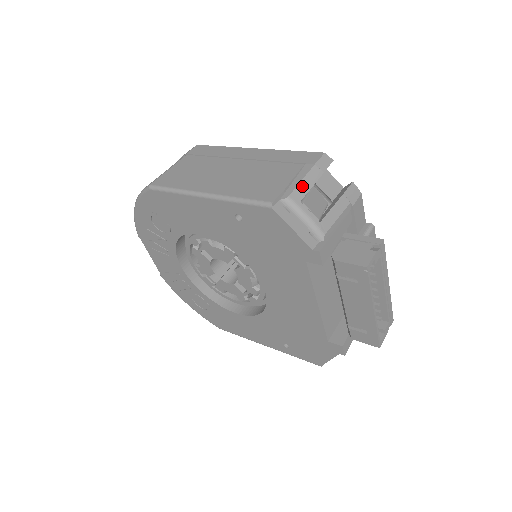
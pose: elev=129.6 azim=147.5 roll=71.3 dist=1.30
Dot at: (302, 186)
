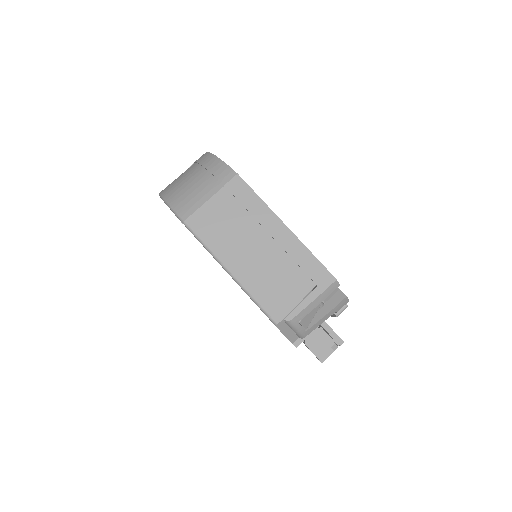
Dot at: (305, 311)
